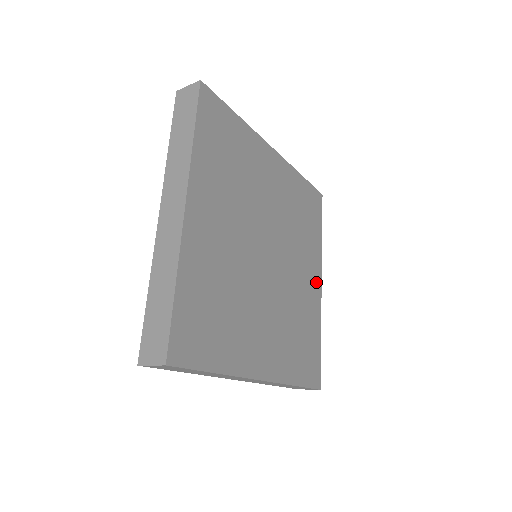
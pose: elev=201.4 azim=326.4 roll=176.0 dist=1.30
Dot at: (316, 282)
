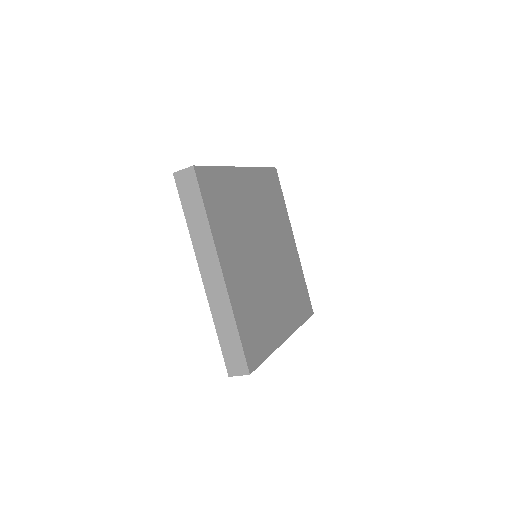
Dot at: (292, 243)
